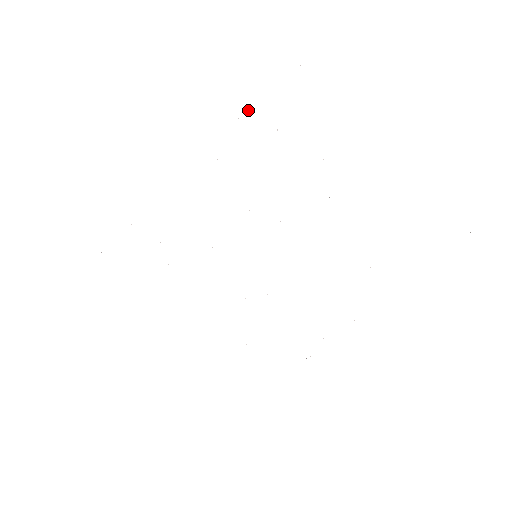
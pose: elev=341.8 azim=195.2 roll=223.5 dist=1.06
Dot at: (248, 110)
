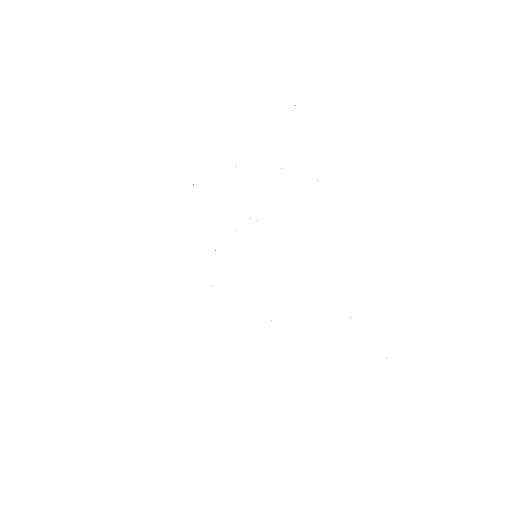
Dot at: occluded
